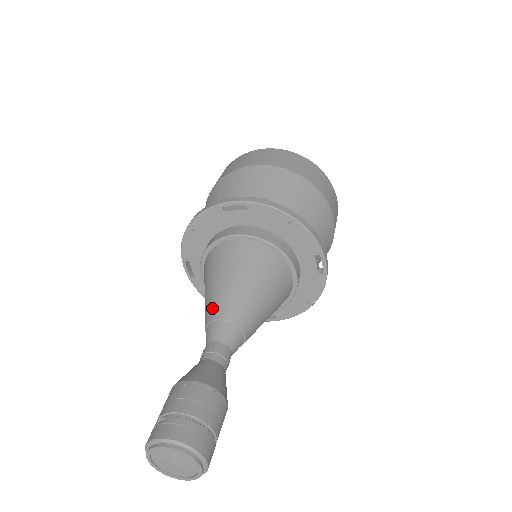
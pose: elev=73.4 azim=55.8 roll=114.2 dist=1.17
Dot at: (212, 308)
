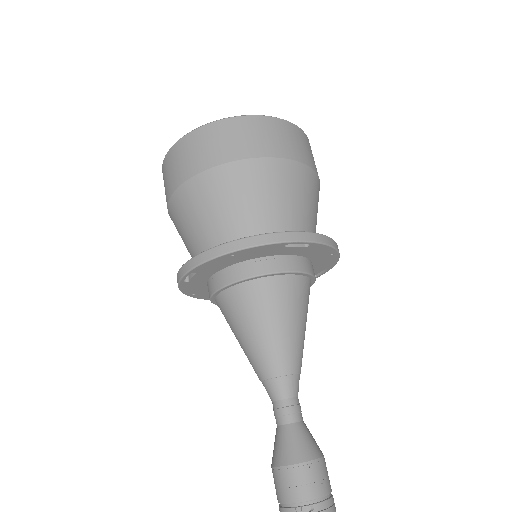
Dot at: (279, 361)
